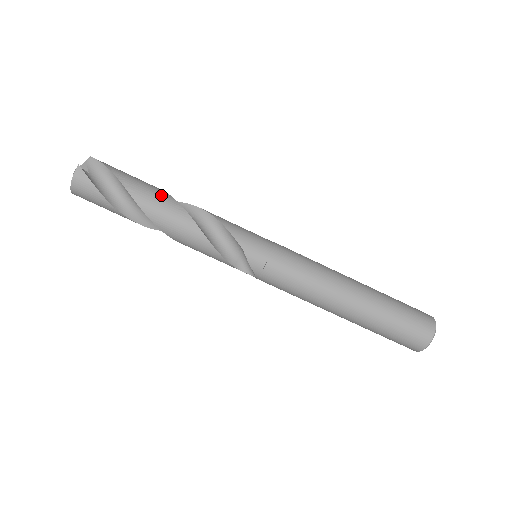
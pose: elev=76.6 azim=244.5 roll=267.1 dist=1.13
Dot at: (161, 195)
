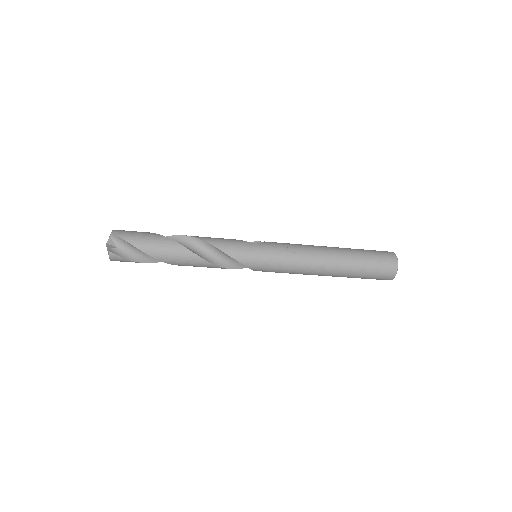
Dot at: (174, 249)
